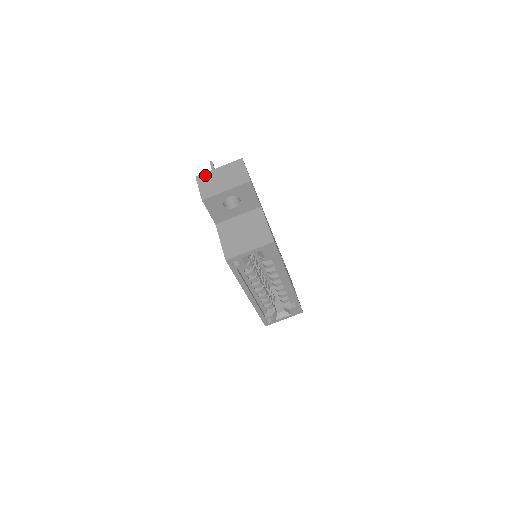
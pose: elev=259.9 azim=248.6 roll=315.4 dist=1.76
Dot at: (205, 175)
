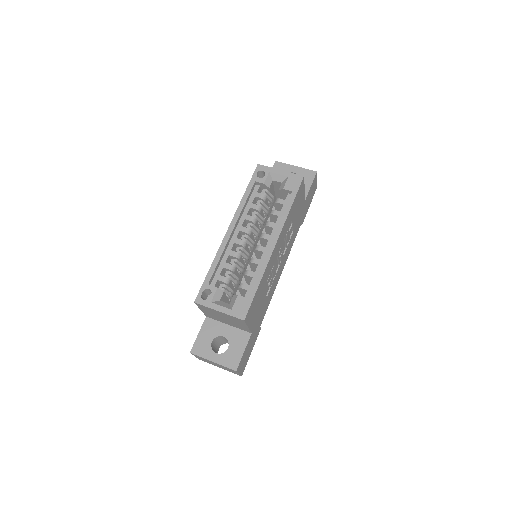
Dot at: occluded
